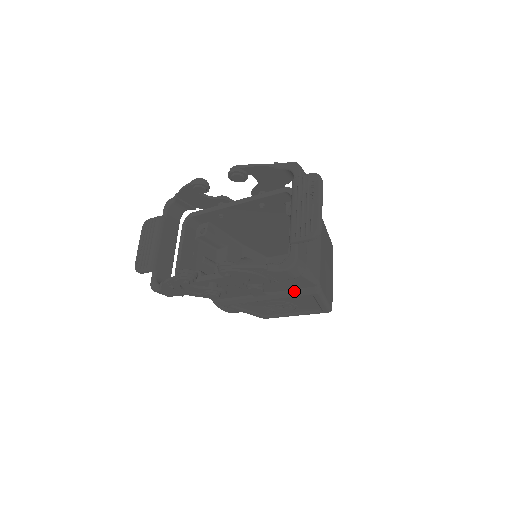
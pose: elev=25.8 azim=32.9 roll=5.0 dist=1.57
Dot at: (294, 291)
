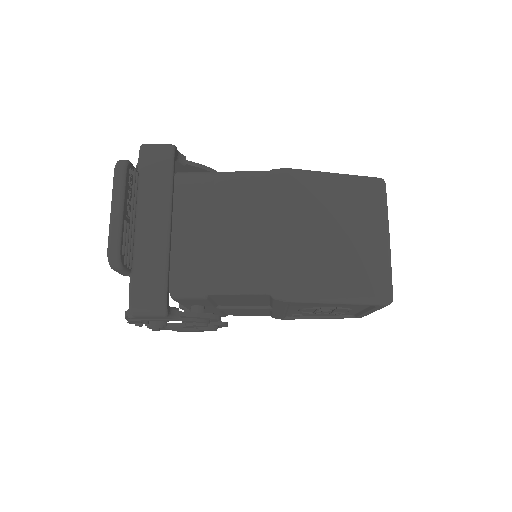
Dot at: (271, 303)
